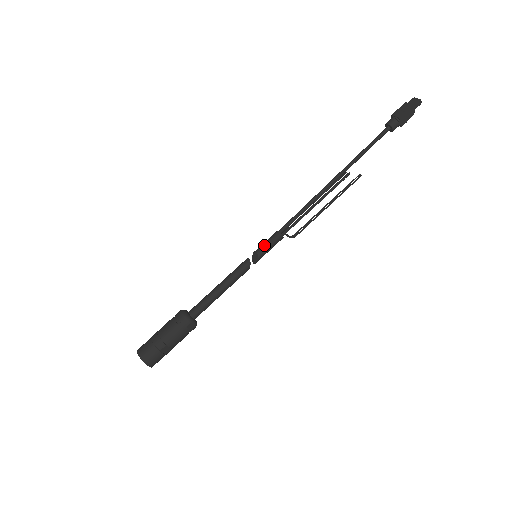
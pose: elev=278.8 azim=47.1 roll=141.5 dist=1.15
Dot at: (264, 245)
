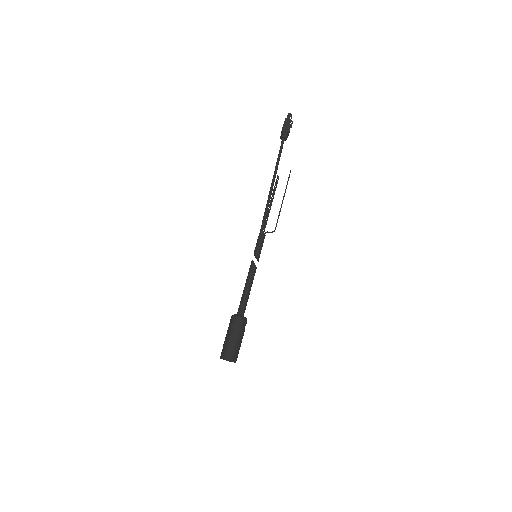
Dot at: (255, 247)
